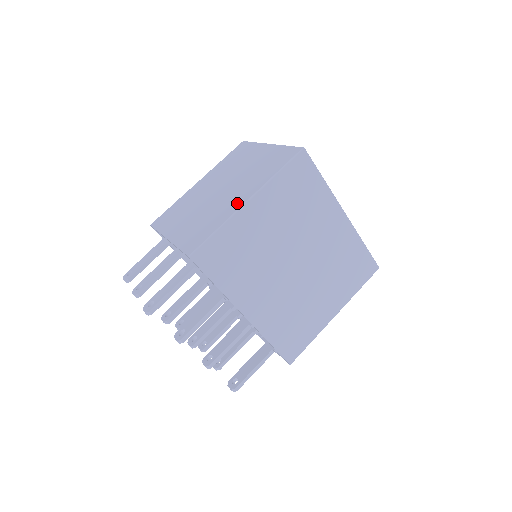
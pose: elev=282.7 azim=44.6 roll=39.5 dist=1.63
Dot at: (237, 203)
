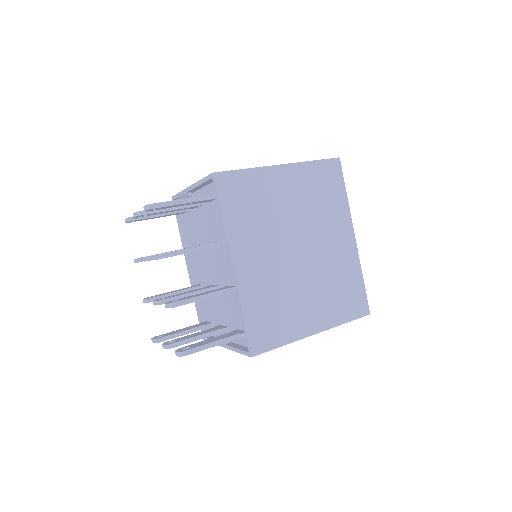
Dot at: occluded
